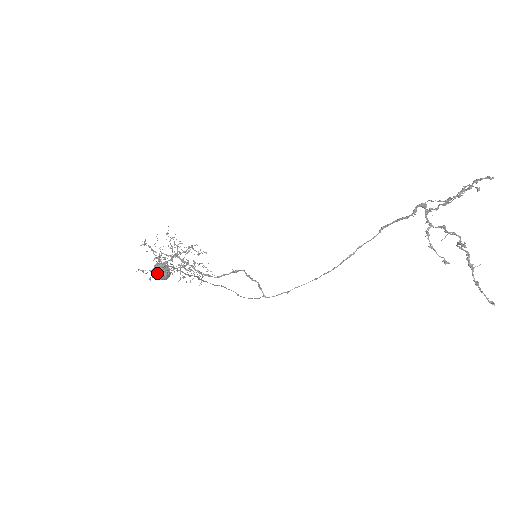
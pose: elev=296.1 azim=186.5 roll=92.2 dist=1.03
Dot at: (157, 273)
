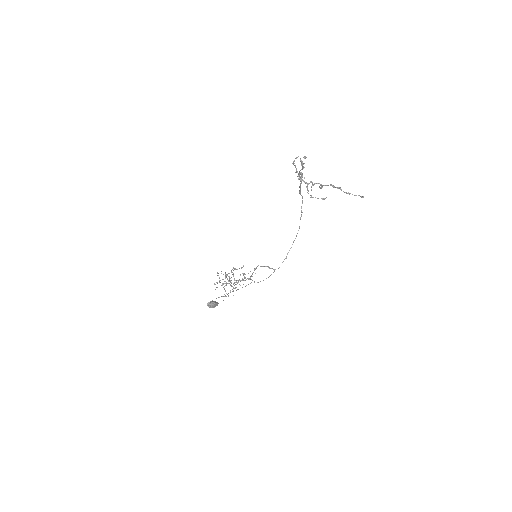
Dot at: (210, 307)
